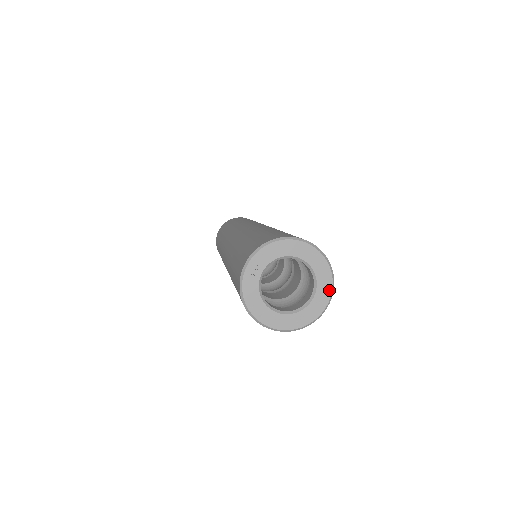
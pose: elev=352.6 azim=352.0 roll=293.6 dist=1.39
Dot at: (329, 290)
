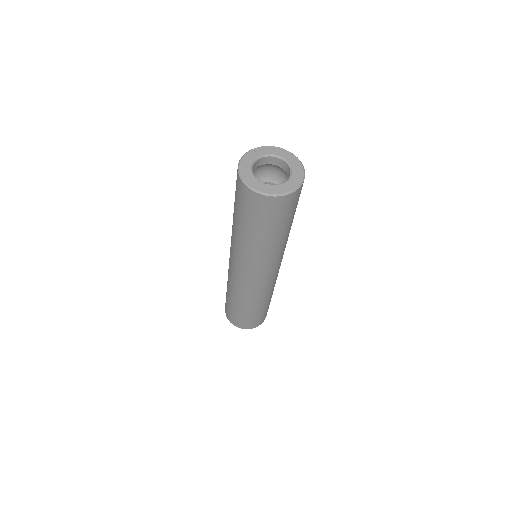
Dot at: (292, 188)
